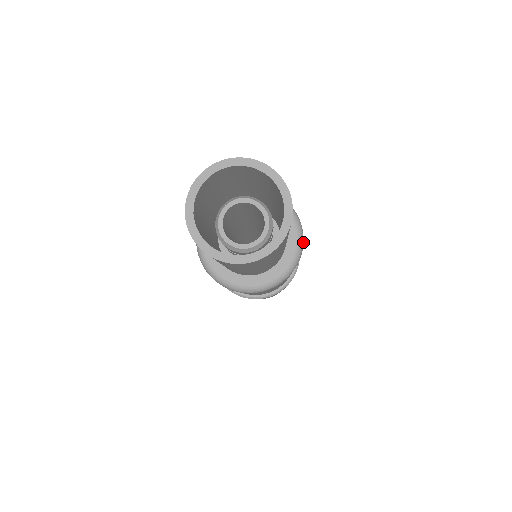
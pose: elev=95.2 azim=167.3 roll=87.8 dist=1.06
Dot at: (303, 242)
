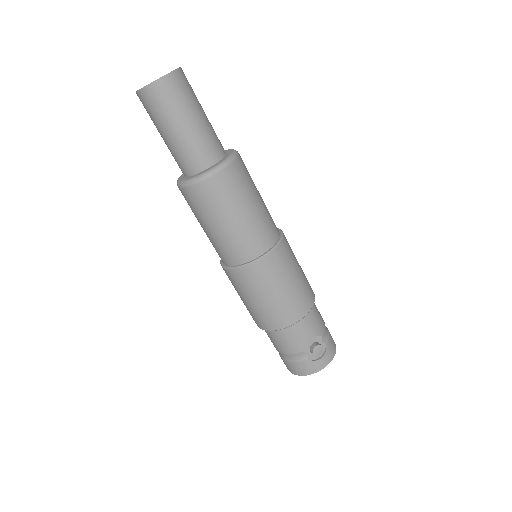
Dot at: (225, 168)
